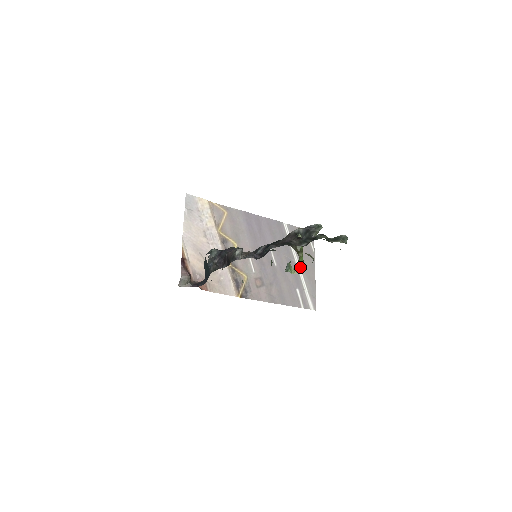
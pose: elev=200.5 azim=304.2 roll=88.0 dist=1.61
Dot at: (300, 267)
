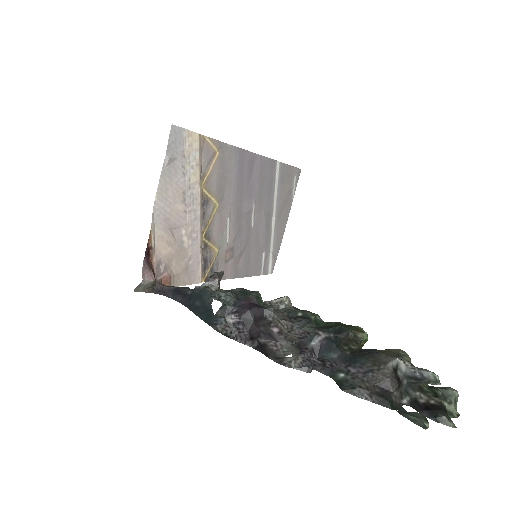
Dot at: (275, 222)
